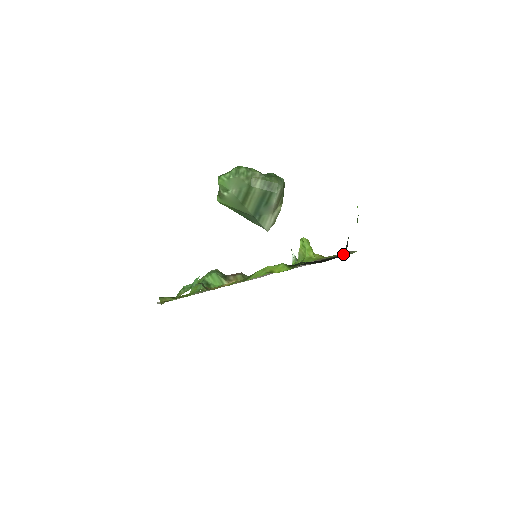
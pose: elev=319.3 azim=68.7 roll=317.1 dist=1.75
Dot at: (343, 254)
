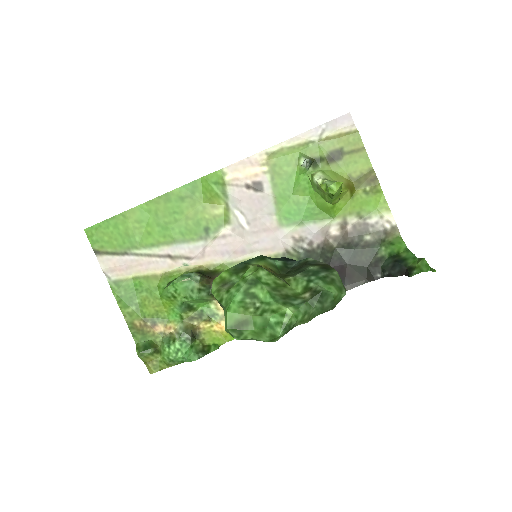
Dot at: (379, 241)
